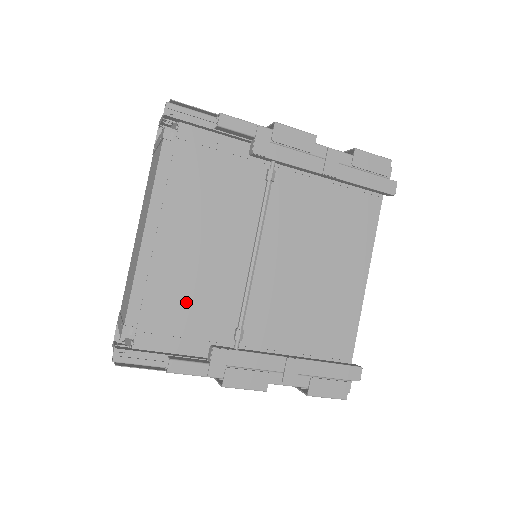
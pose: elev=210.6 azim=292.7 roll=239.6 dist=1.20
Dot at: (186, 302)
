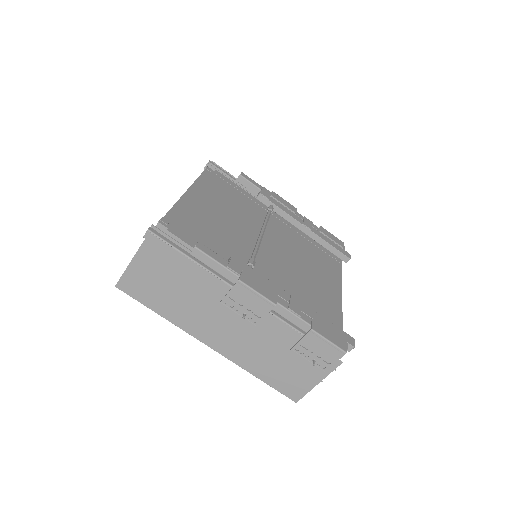
Dot at: (210, 233)
